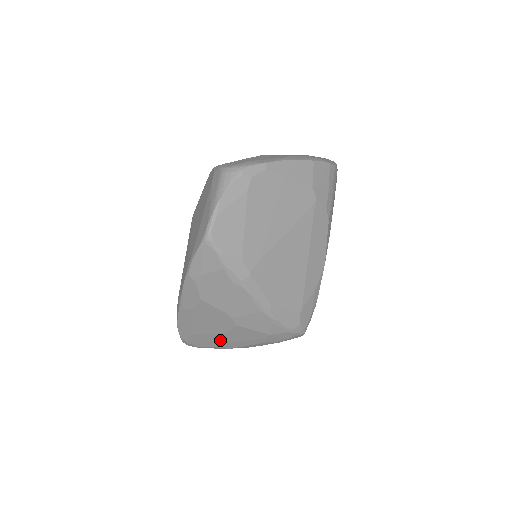
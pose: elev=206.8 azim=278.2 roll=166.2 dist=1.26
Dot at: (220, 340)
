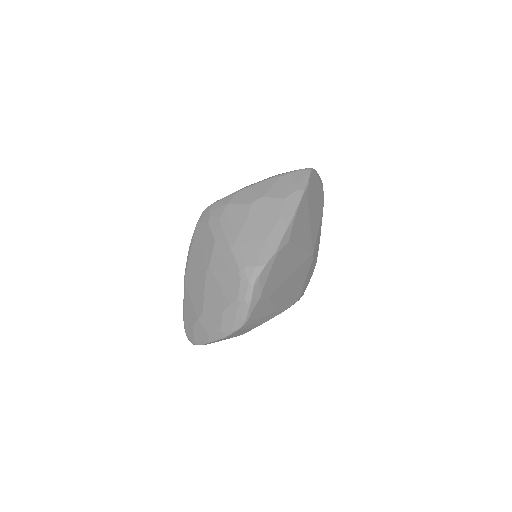
Dot at: occluded
